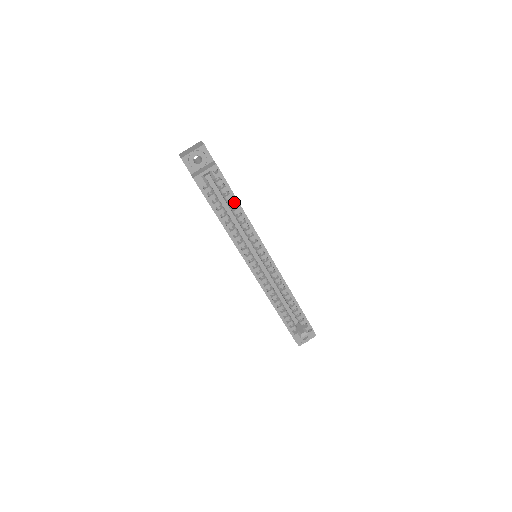
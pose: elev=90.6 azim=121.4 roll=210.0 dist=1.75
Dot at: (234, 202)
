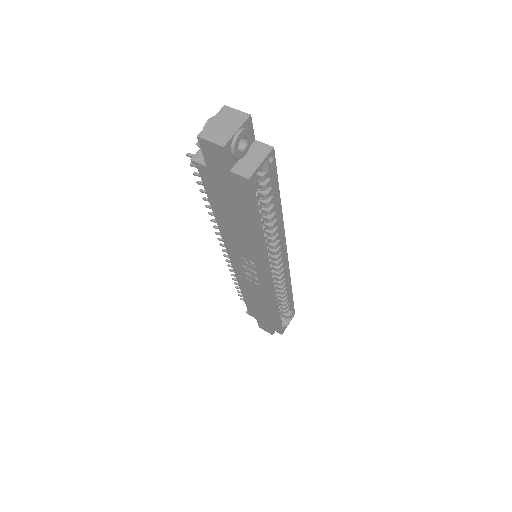
Dot at: (273, 198)
